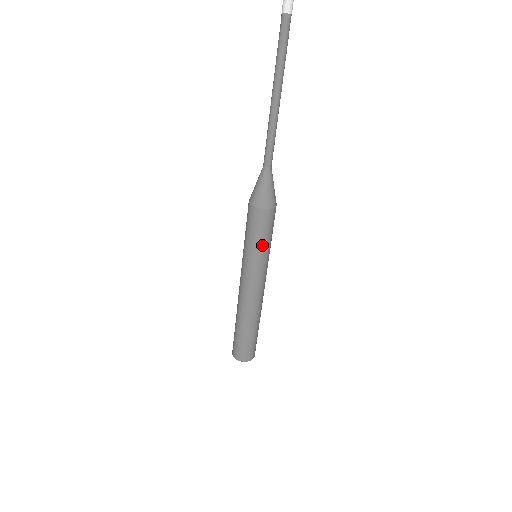
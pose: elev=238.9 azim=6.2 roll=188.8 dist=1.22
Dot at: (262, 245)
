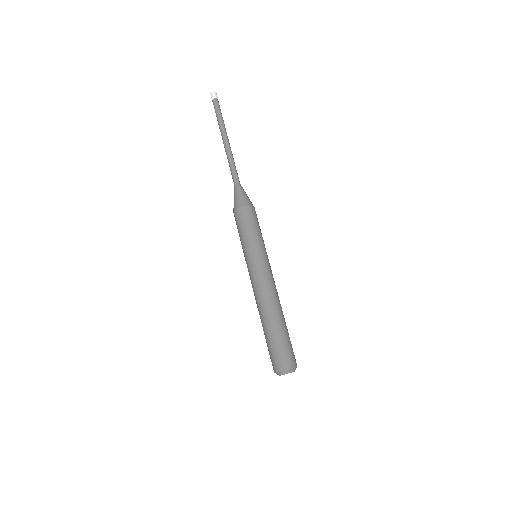
Dot at: (247, 238)
